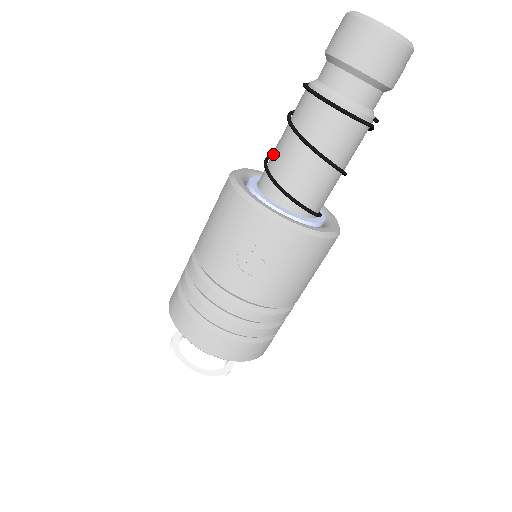
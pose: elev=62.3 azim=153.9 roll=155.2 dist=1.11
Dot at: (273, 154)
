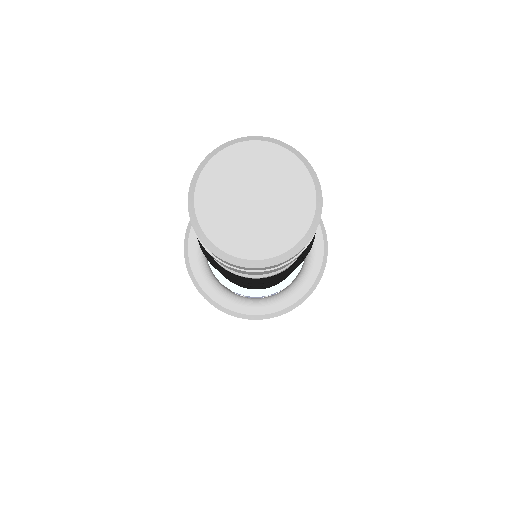
Dot at: occluded
